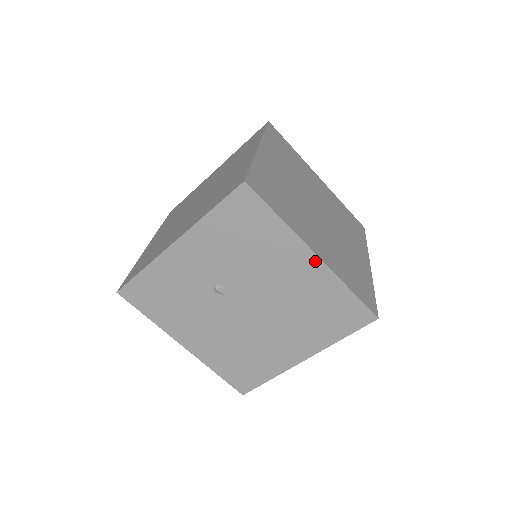
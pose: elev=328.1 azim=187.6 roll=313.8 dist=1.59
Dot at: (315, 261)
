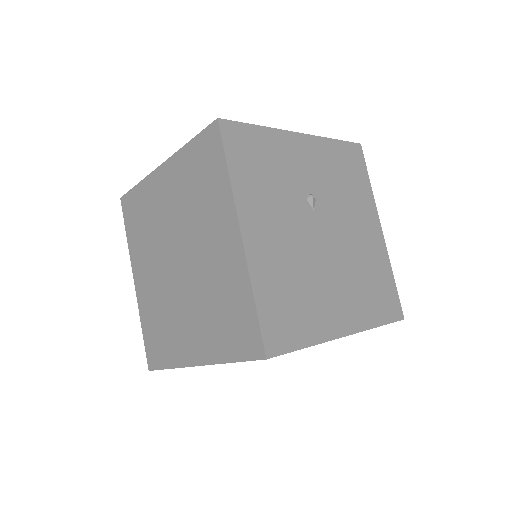
Dot at: (380, 233)
